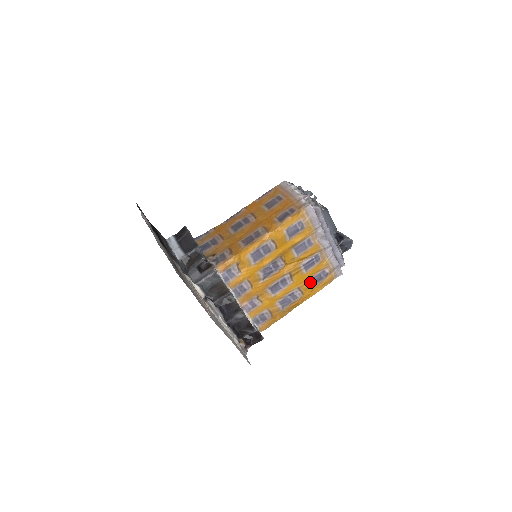
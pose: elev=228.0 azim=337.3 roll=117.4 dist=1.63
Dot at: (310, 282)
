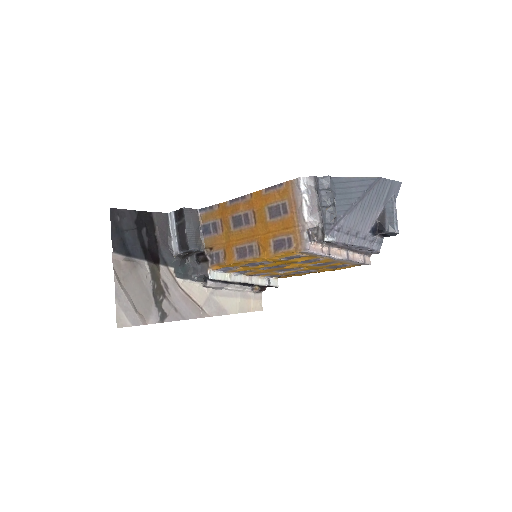
Dot at: (327, 267)
